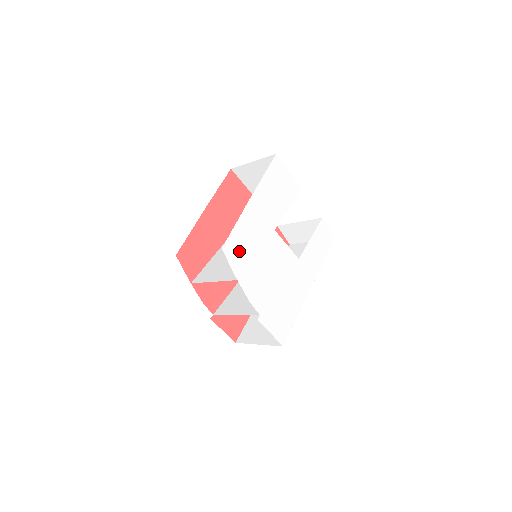
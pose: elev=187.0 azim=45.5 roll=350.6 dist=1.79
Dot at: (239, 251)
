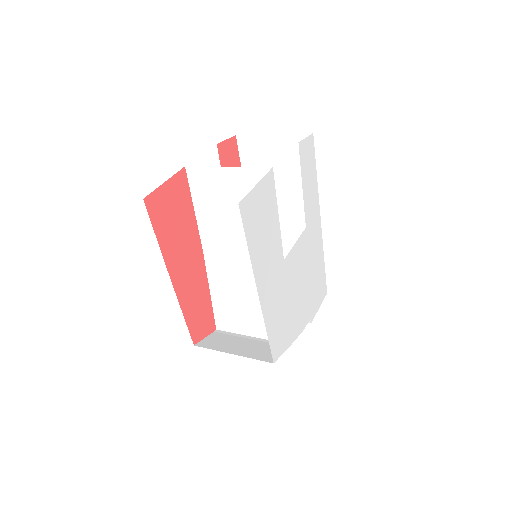
Dot at: (280, 334)
